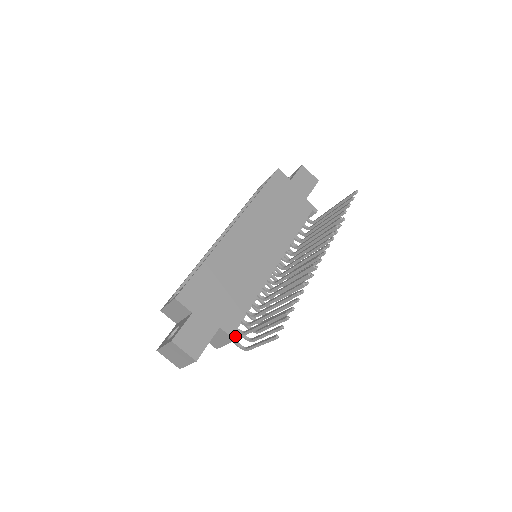
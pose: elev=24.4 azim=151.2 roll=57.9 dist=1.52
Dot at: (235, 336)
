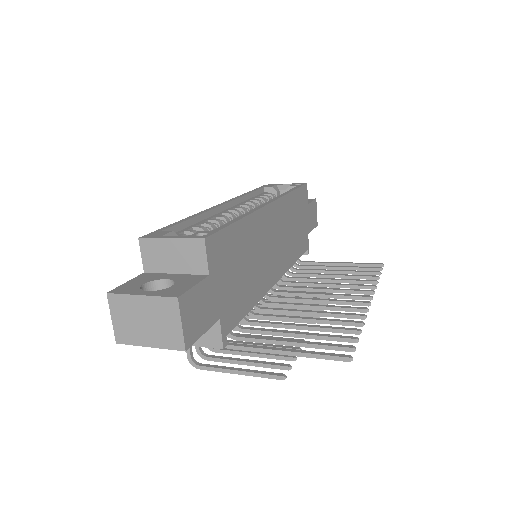
Dot at: (225, 343)
